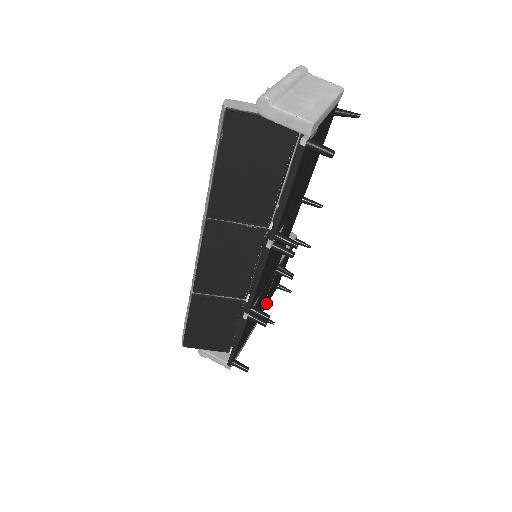
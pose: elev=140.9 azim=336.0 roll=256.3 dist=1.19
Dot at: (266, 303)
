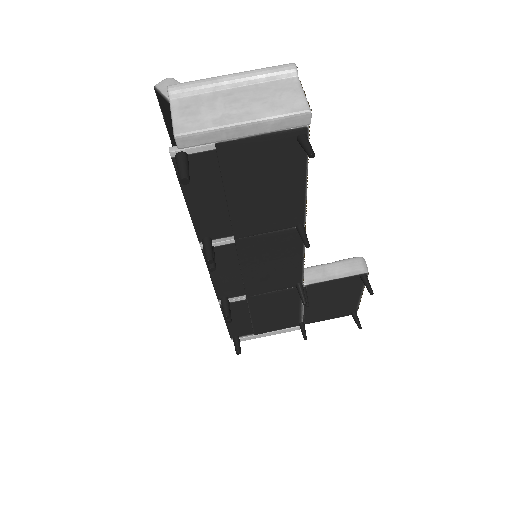
Dot at: (315, 316)
